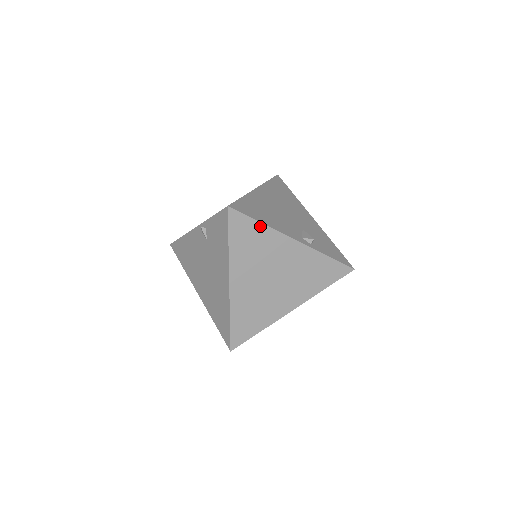
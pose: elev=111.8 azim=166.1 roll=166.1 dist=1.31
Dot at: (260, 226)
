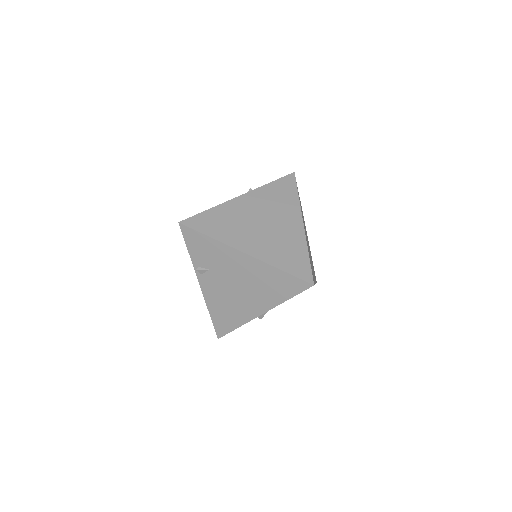
Dot at: (211, 211)
